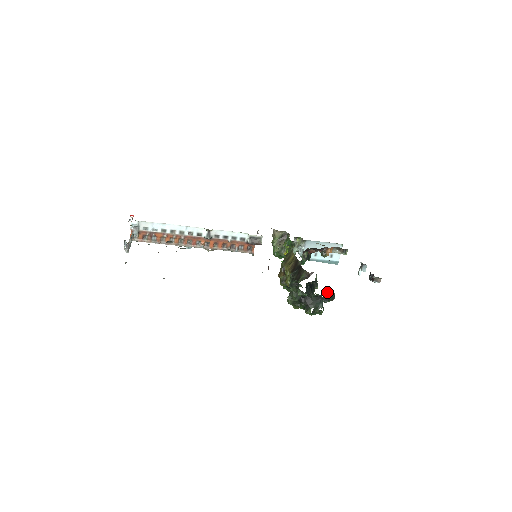
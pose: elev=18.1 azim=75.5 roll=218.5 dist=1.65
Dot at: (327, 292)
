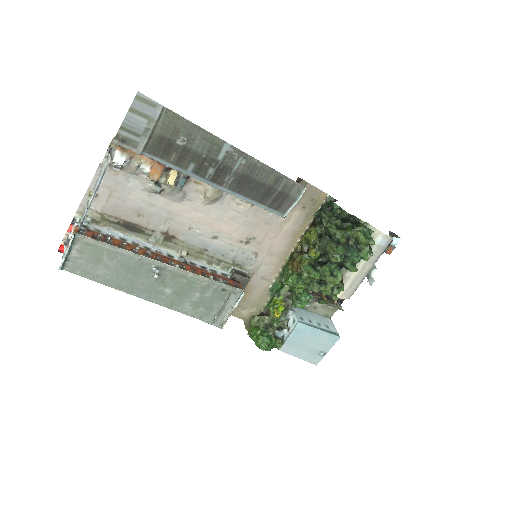
Dot at: occluded
